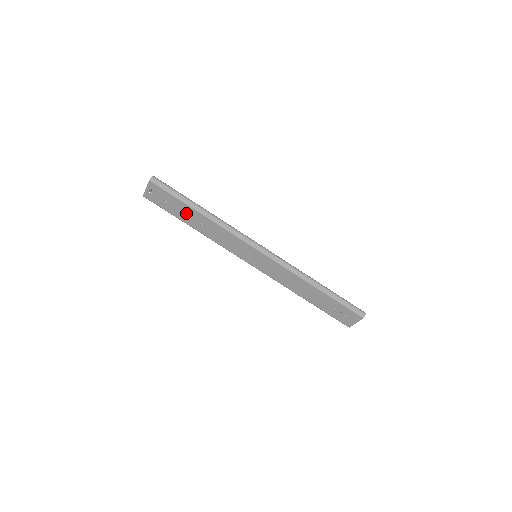
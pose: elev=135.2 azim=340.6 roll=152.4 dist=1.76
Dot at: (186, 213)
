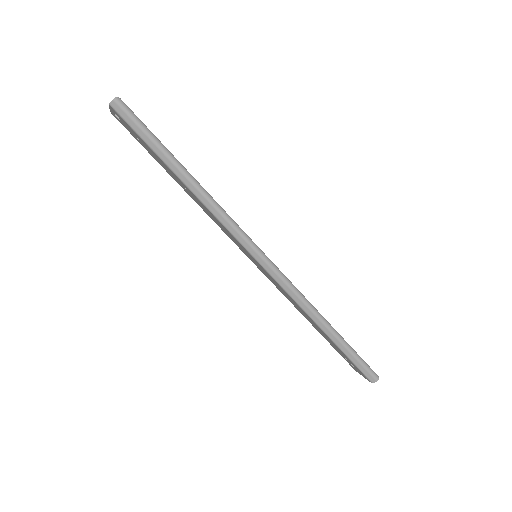
Dot at: (165, 167)
